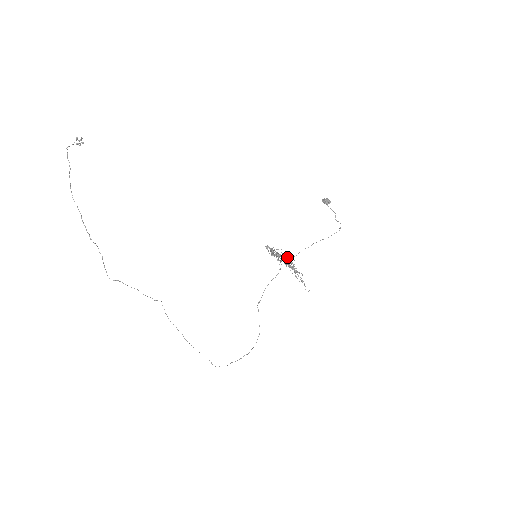
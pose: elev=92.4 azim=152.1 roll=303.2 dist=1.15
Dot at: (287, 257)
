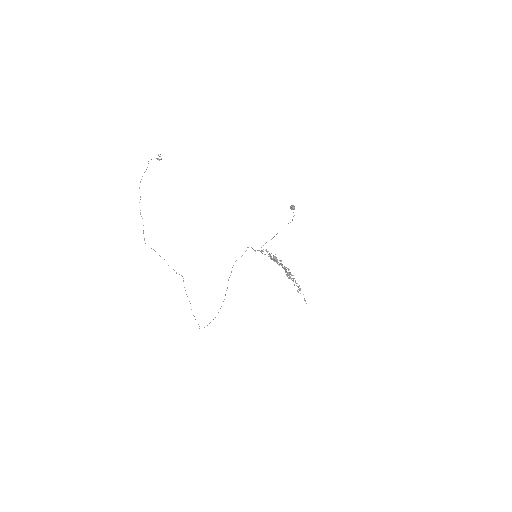
Dot at: (277, 260)
